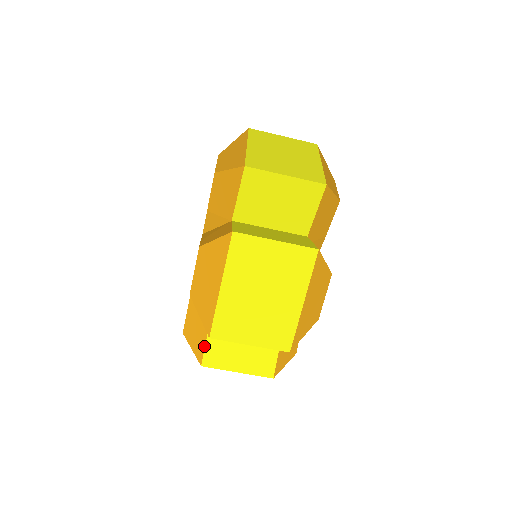
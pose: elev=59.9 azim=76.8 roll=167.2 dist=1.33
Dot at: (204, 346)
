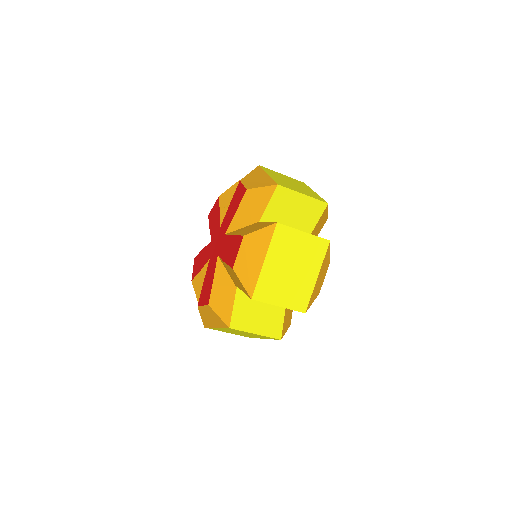
Dot at: occluded
